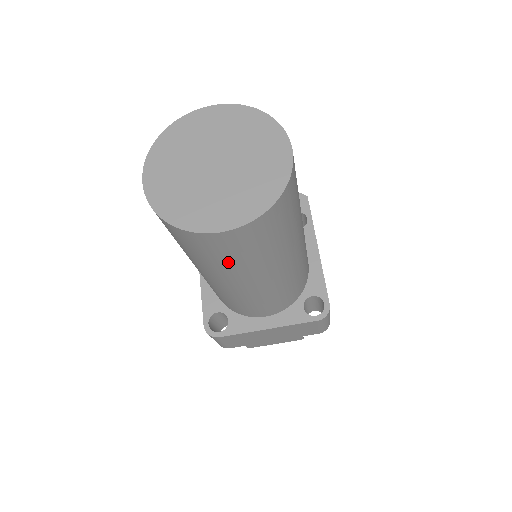
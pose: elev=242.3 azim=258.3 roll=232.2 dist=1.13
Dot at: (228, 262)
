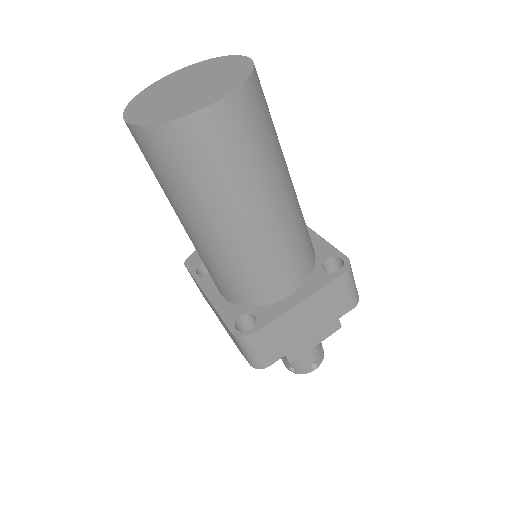
Dot at: (230, 168)
